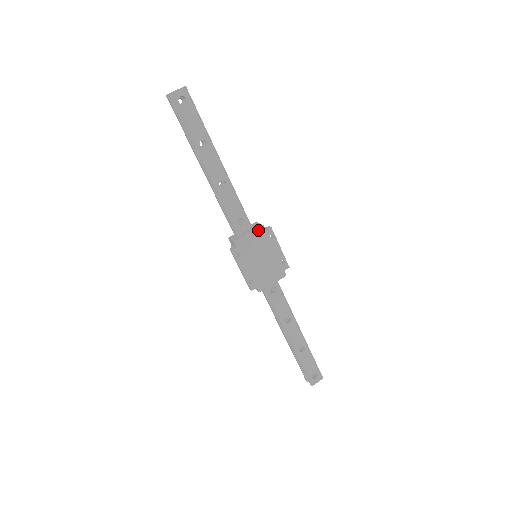
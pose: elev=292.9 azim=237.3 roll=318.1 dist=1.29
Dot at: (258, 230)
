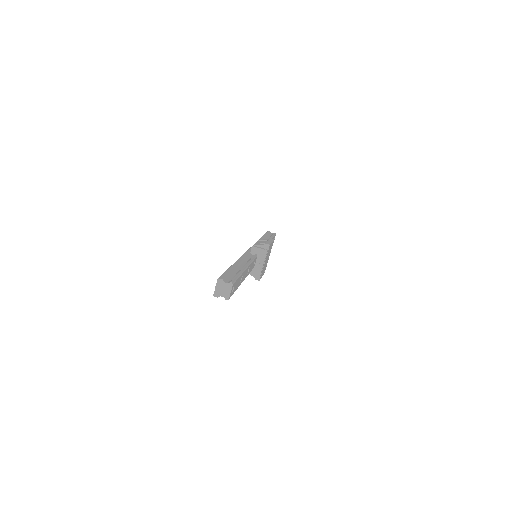
Dot at: (266, 256)
